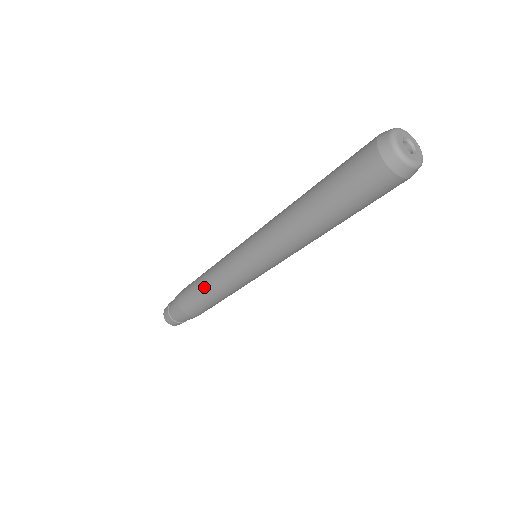
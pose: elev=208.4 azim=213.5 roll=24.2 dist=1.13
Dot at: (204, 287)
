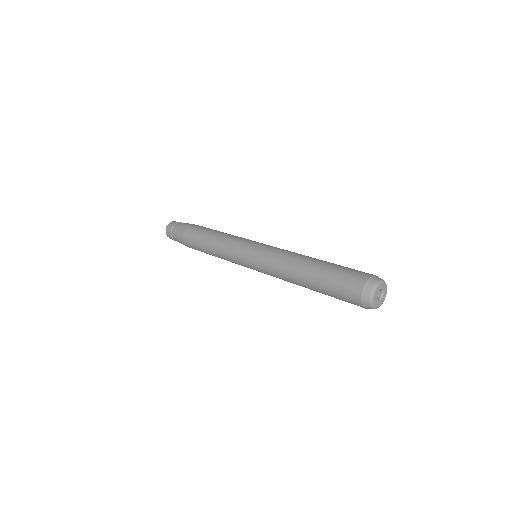
Dot at: (210, 252)
